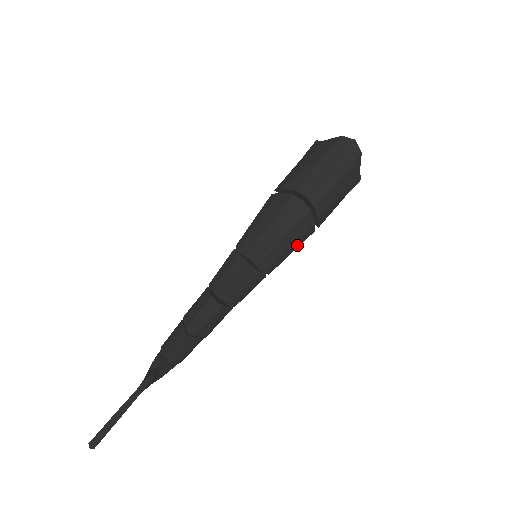
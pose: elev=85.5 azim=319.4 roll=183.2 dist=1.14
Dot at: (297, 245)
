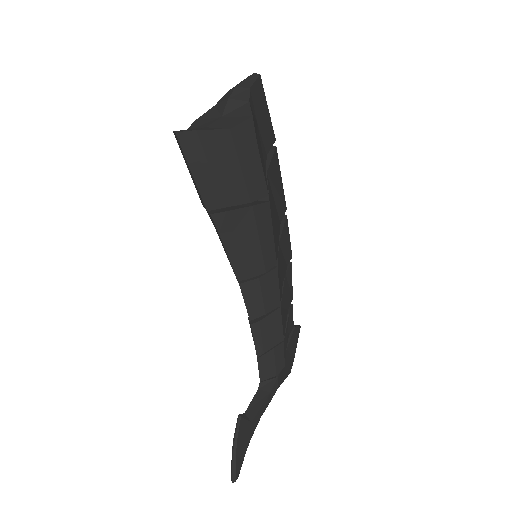
Dot at: (267, 228)
